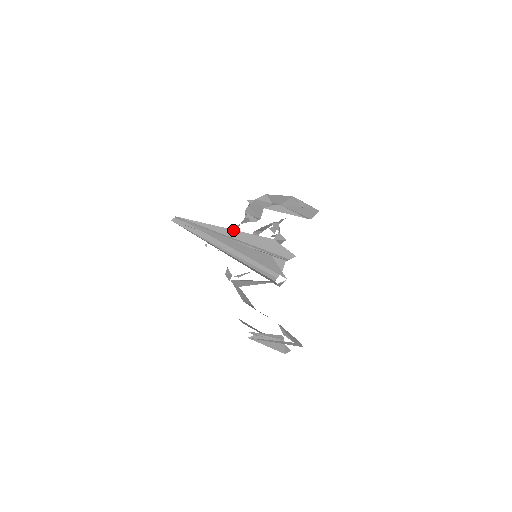
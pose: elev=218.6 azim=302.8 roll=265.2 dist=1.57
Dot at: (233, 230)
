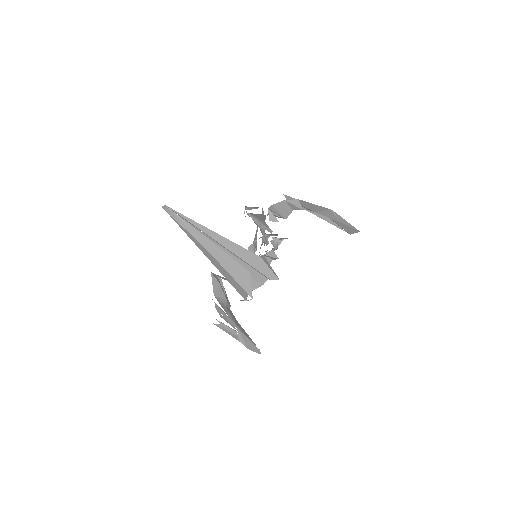
Dot at: (219, 235)
